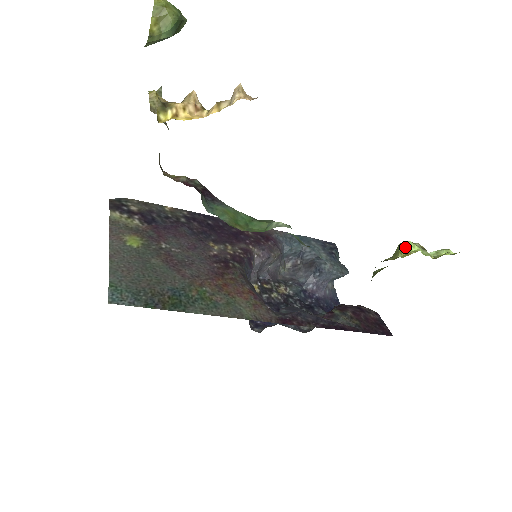
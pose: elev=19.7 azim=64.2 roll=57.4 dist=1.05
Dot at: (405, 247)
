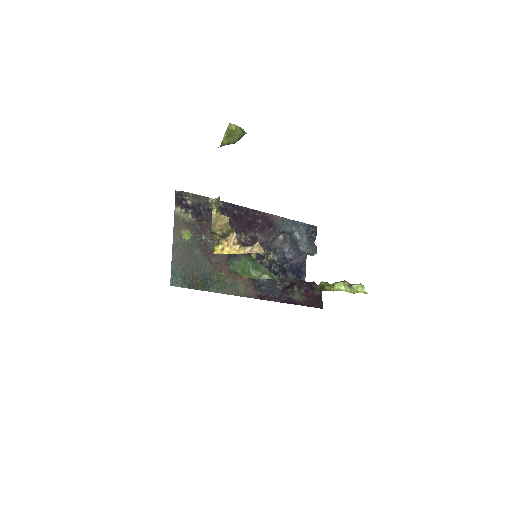
Dot at: (337, 286)
